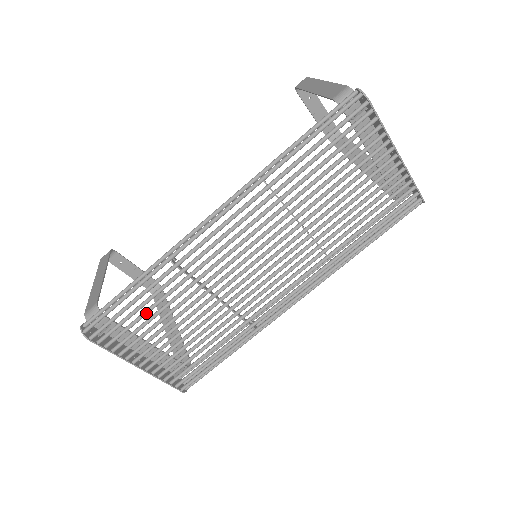
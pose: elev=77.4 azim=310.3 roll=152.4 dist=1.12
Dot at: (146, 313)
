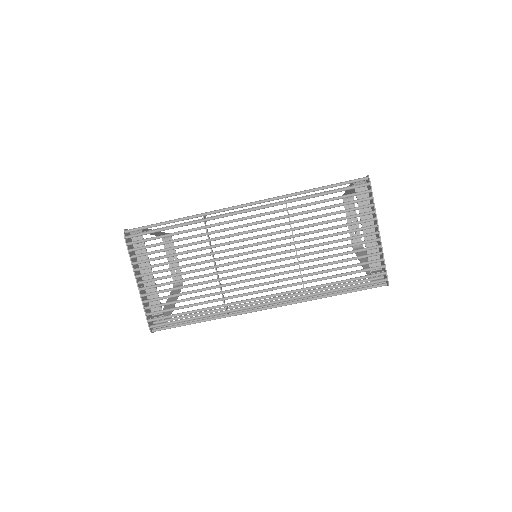
Dot at: (168, 242)
